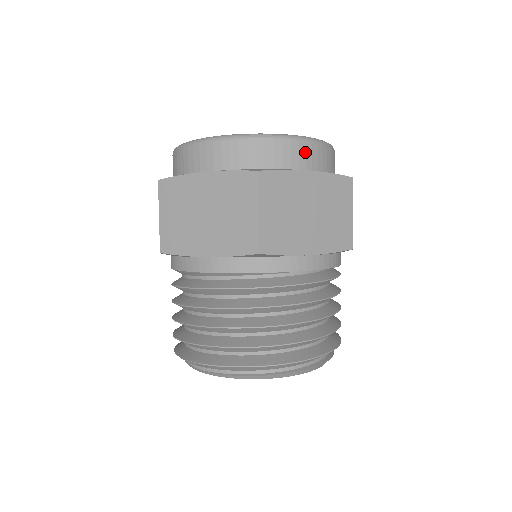
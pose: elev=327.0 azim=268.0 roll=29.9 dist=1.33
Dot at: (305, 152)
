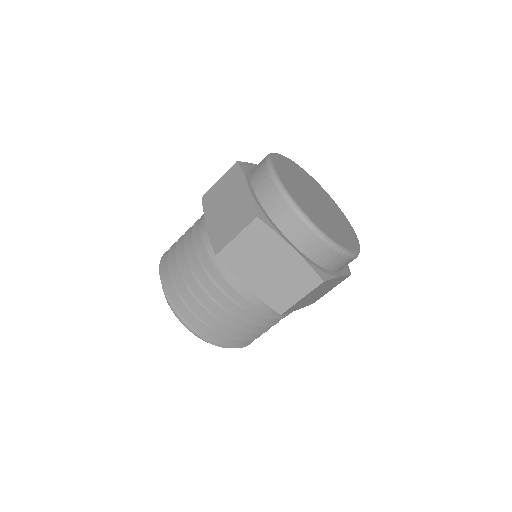
Dot at: (307, 237)
